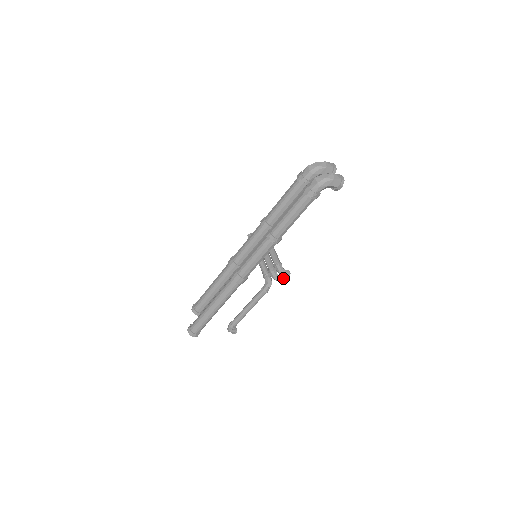
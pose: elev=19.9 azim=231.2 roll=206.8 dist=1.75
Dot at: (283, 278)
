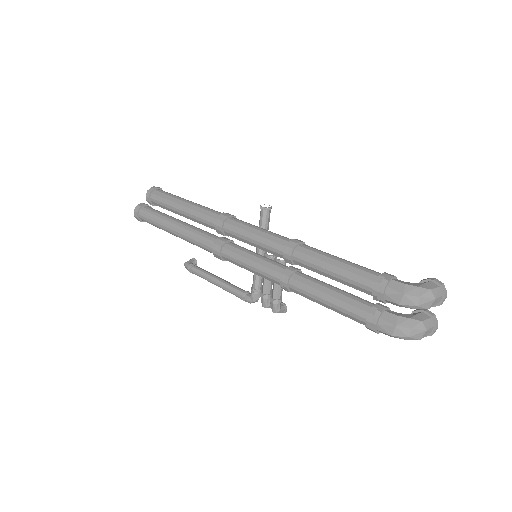
Dot at: occluded
